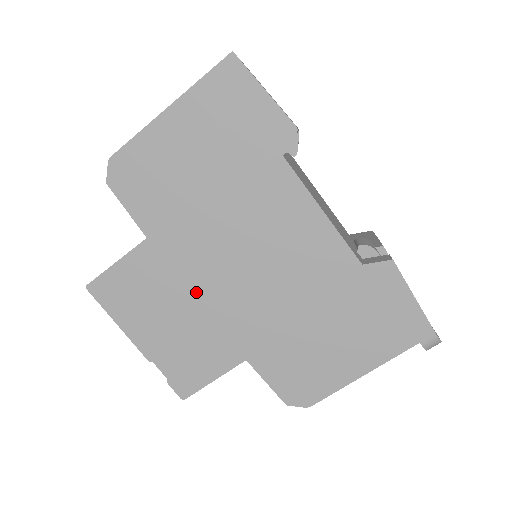
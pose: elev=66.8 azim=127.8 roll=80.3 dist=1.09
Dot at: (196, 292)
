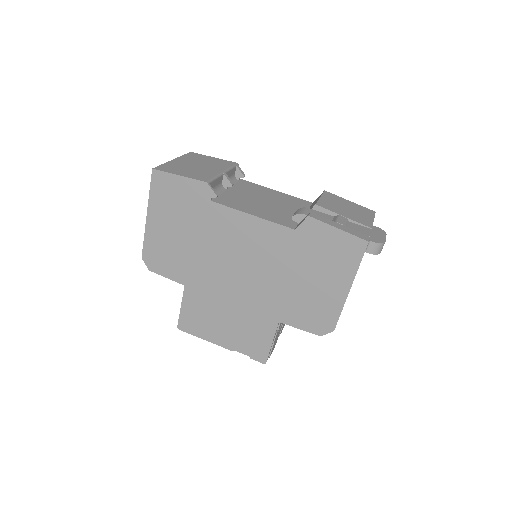
Dot at: (226, 299)
